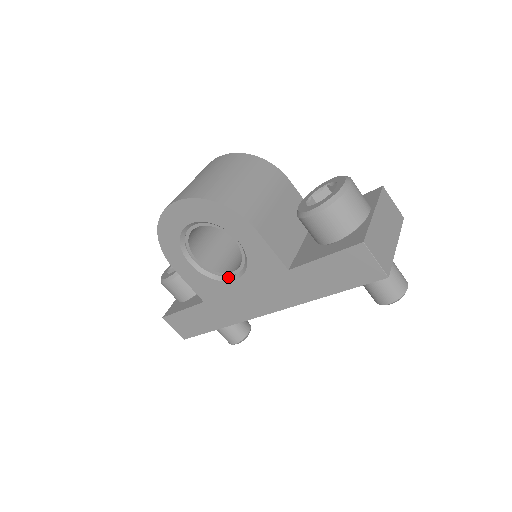
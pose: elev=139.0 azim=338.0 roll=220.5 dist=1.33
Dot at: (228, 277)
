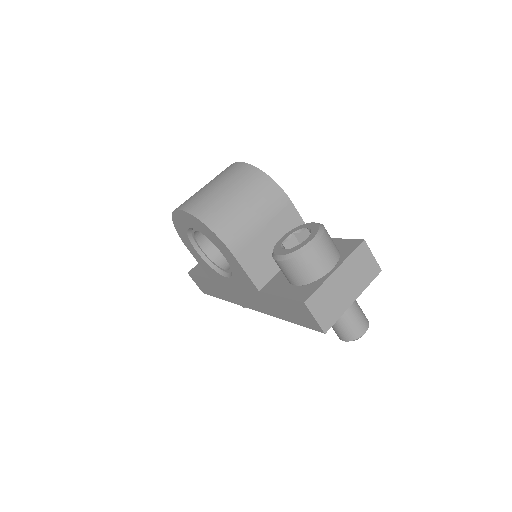
Dot at: (223, 272)
